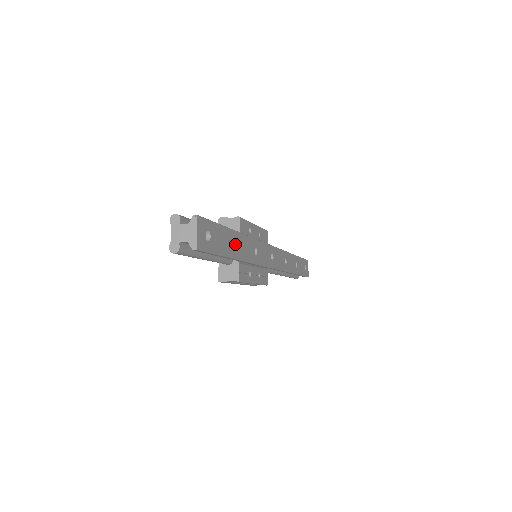
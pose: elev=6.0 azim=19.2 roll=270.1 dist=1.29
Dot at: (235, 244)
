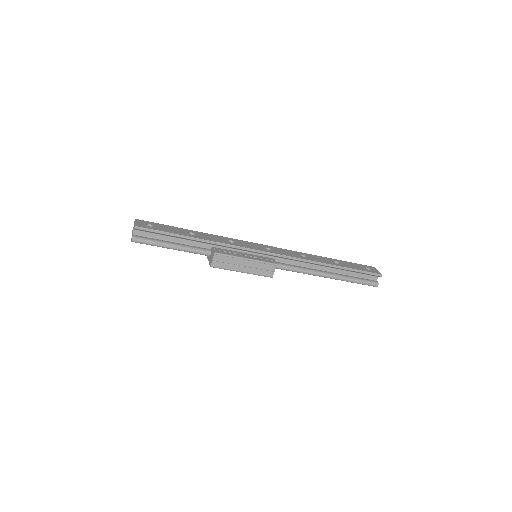
Dot at: (194, 235)
